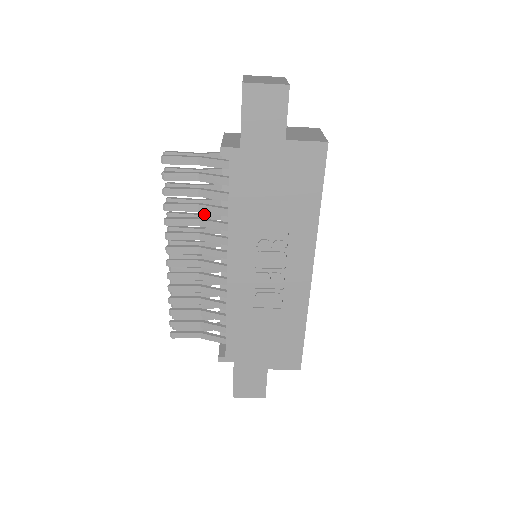
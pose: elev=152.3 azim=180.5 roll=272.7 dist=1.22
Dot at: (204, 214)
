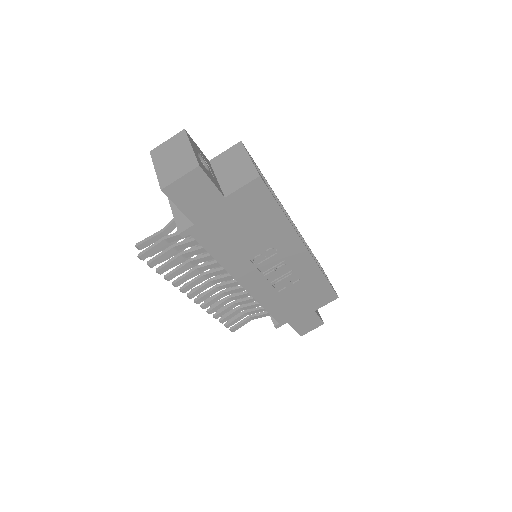
Dot at: occluded
